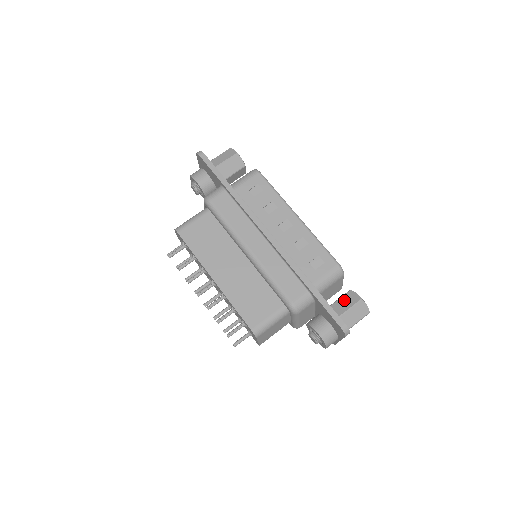
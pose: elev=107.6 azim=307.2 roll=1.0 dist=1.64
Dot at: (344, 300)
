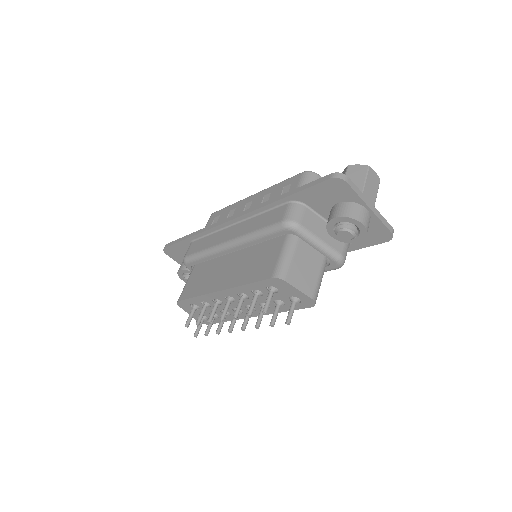
Dot at: occluded
